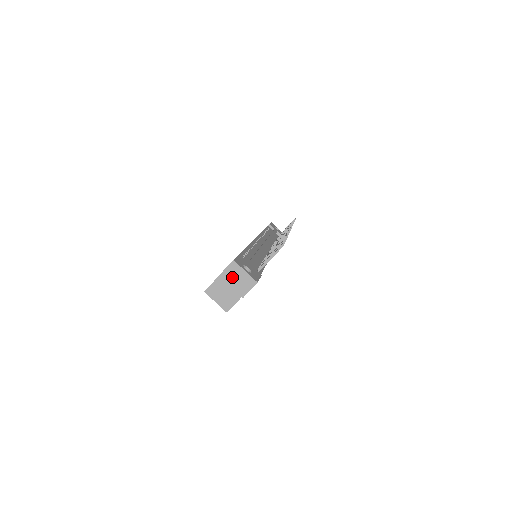
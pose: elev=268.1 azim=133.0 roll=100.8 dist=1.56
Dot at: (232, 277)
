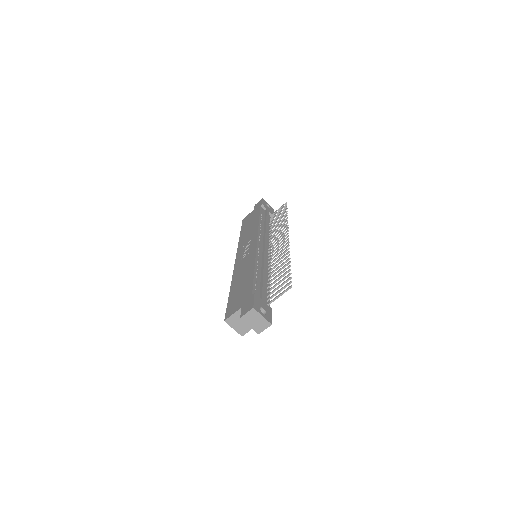
Dot at: (251, 320)
